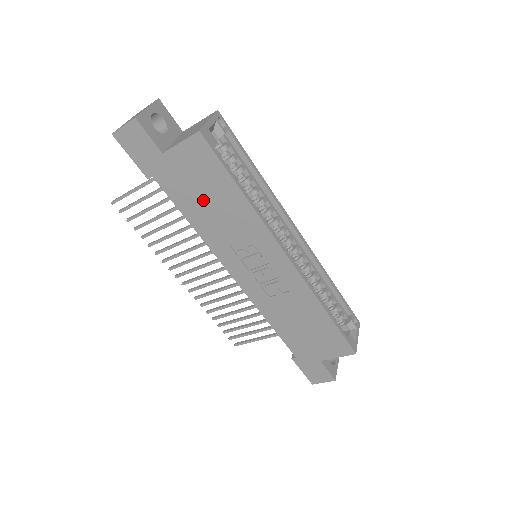
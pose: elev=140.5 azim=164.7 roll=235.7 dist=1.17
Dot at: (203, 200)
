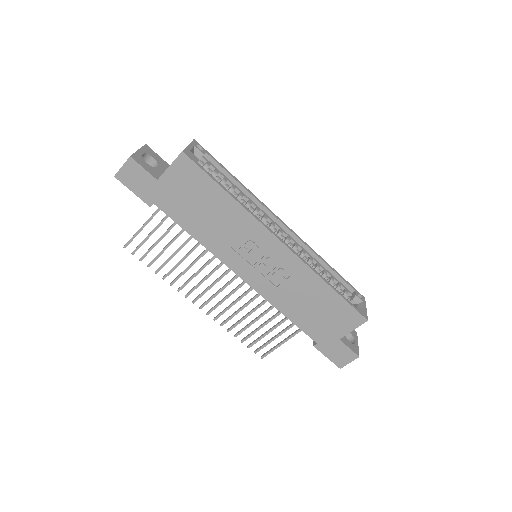
Dot at: (199, 211)
